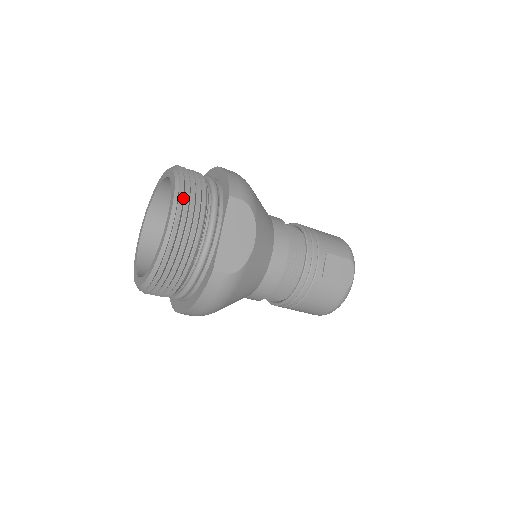
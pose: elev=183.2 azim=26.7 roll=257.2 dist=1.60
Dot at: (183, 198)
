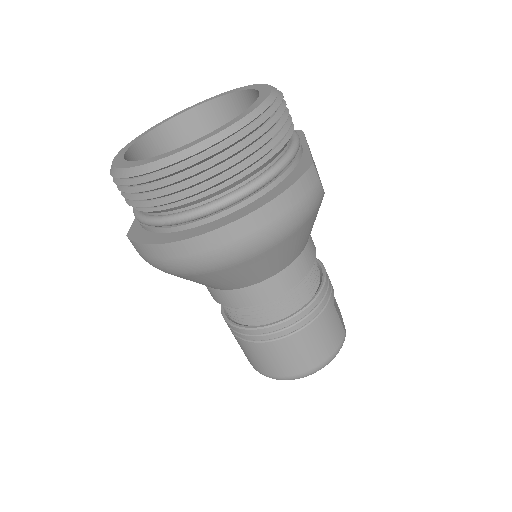
Dot at: occluded
